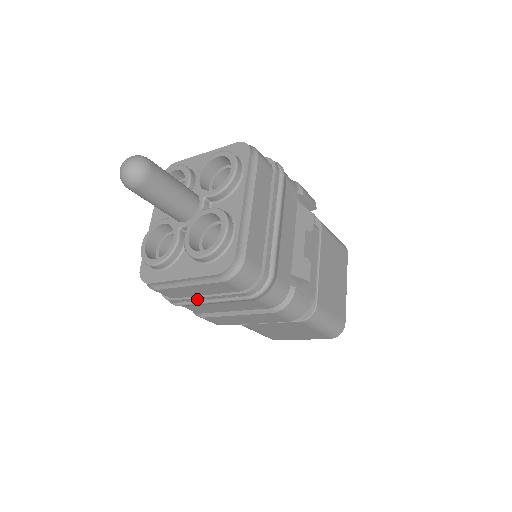
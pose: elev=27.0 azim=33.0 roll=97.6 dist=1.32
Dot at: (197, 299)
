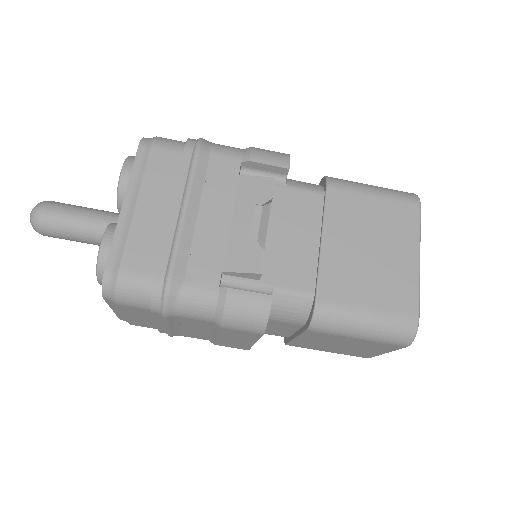
Dot at: (161, 326)
